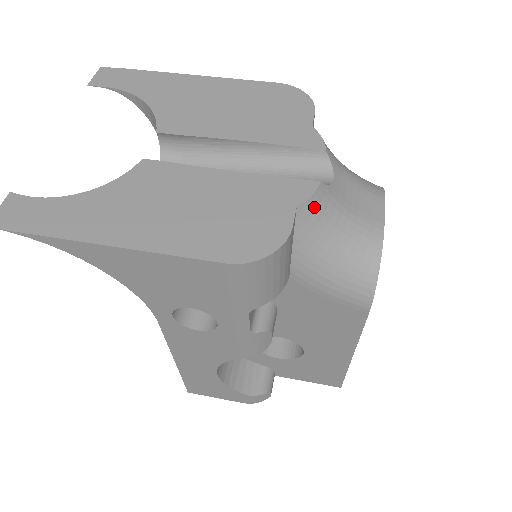
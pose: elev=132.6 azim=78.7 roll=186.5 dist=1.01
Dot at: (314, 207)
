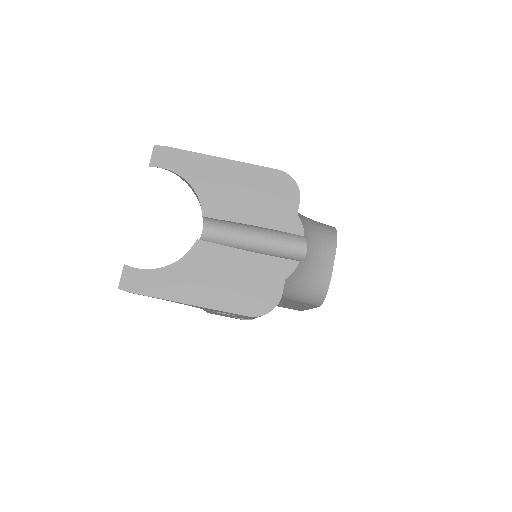
Dot at: (294, 275)
